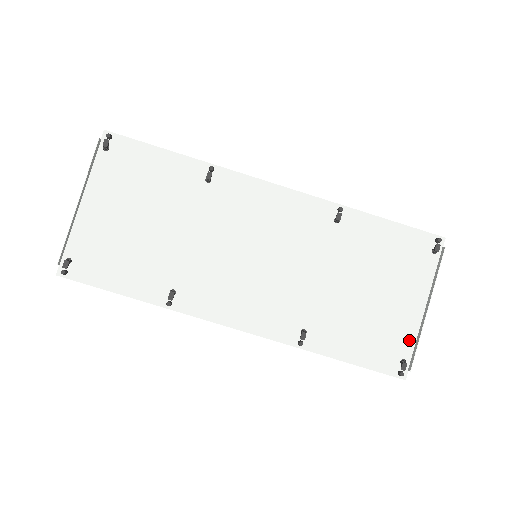
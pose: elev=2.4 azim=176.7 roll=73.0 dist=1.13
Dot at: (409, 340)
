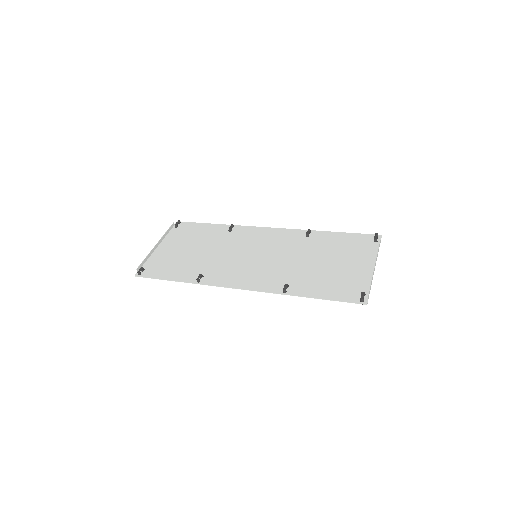
Dot at: (366, 283)
